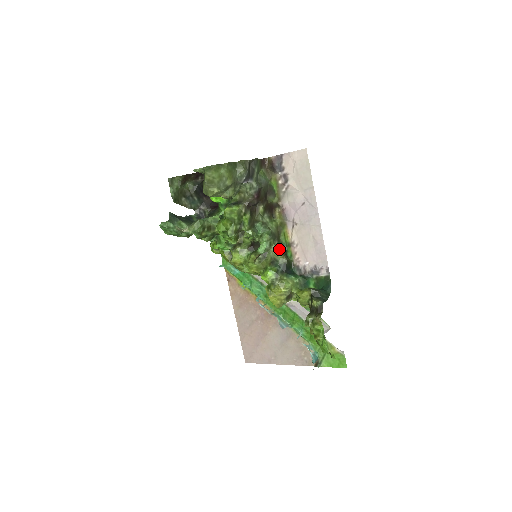
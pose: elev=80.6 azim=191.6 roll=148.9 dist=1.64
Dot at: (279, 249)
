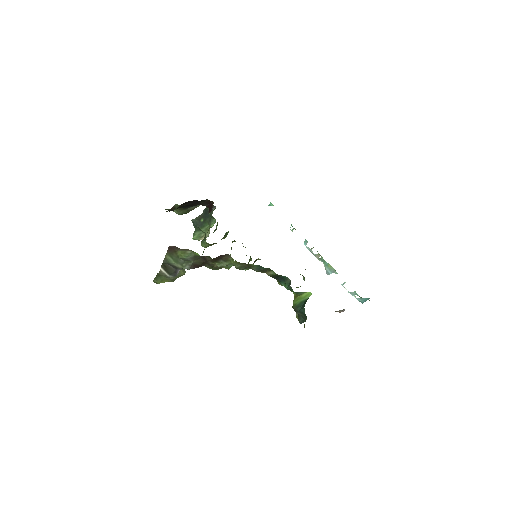
Dot at: (256, 271)
